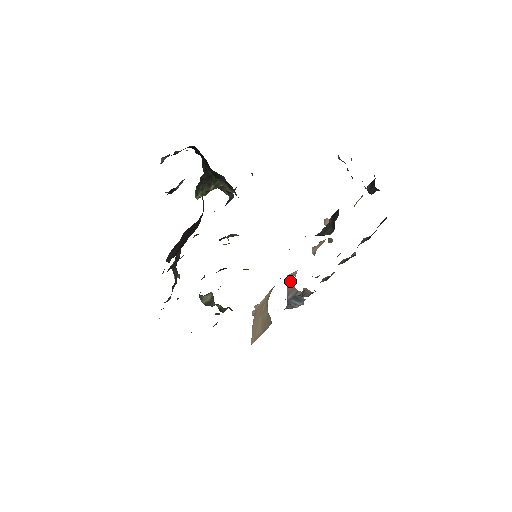
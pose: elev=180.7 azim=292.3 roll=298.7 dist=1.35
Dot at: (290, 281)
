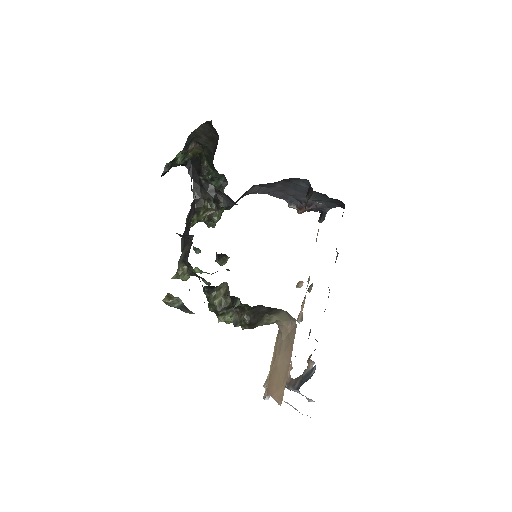
Dot at: (289, 380)
